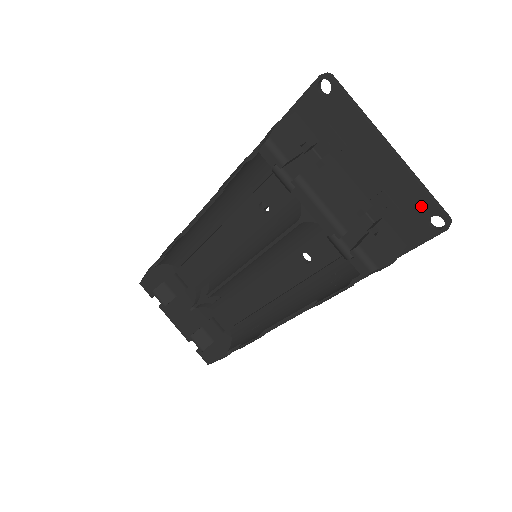
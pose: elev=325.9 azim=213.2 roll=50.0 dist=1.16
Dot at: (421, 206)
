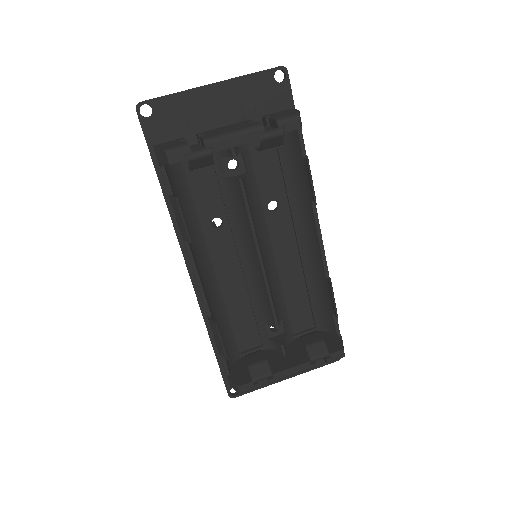
Dot at: (263, 81)
